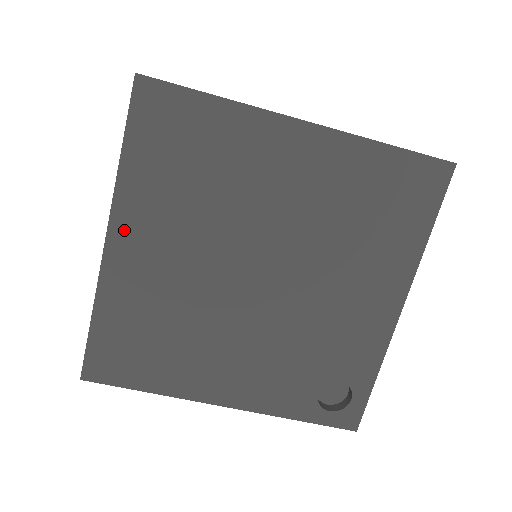
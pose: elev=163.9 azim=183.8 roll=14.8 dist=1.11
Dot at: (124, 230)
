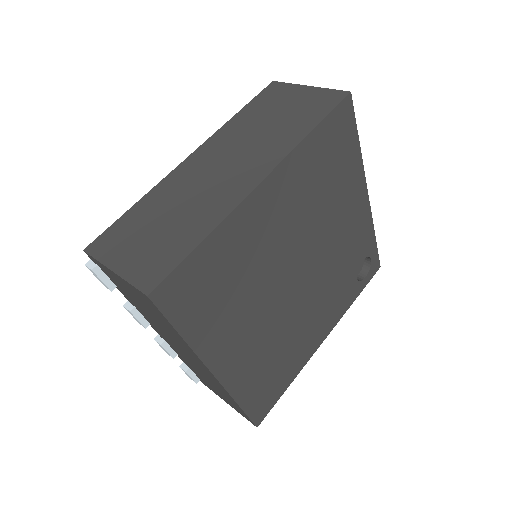
Dot at: (219, 360)
